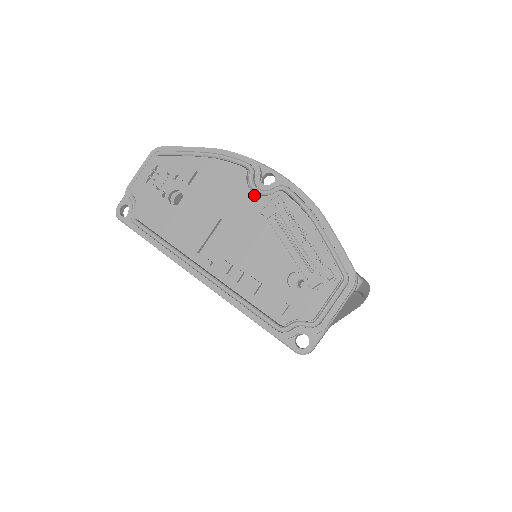
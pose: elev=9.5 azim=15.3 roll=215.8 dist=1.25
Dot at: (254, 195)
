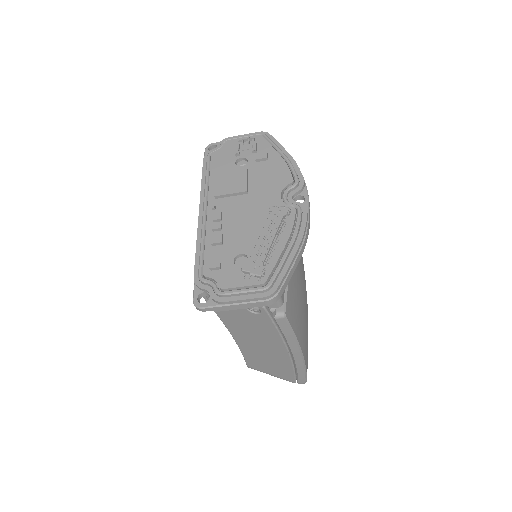
Dot at: (279, 197)
